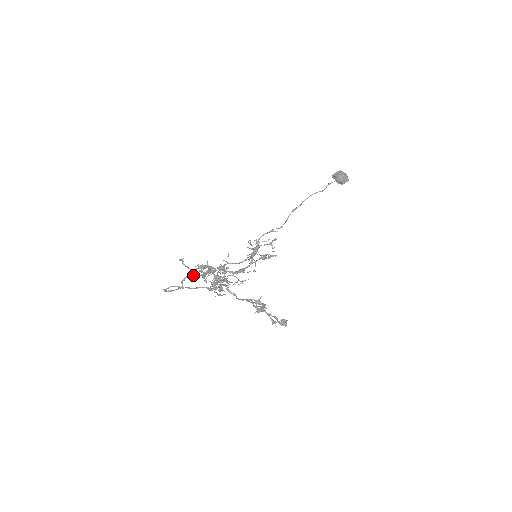
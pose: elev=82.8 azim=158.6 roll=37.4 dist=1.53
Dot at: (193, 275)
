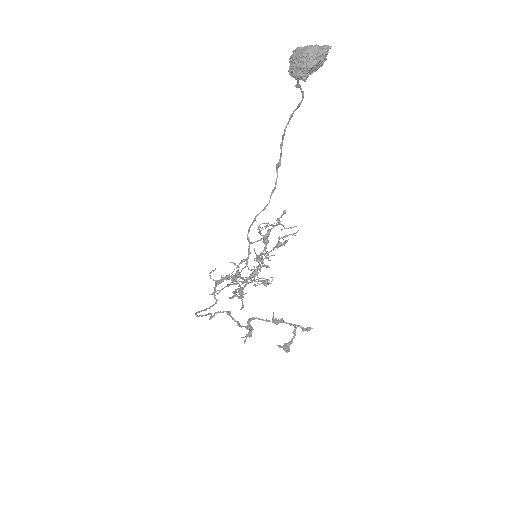
Dot at: occluded
